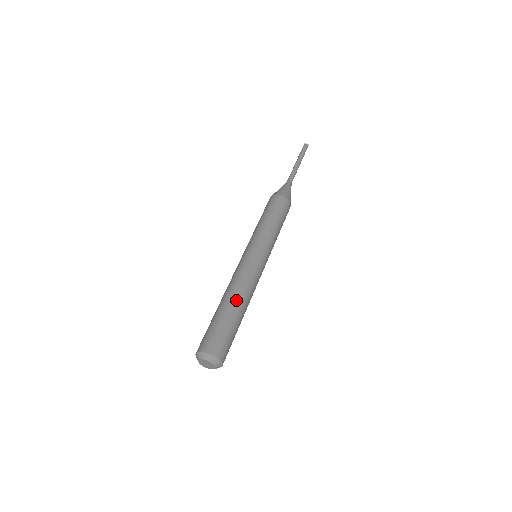
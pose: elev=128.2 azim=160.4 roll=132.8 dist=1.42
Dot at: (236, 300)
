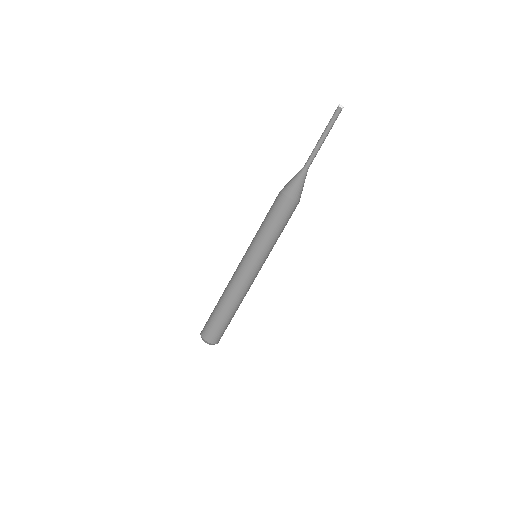
Dot at: (225, 301)
